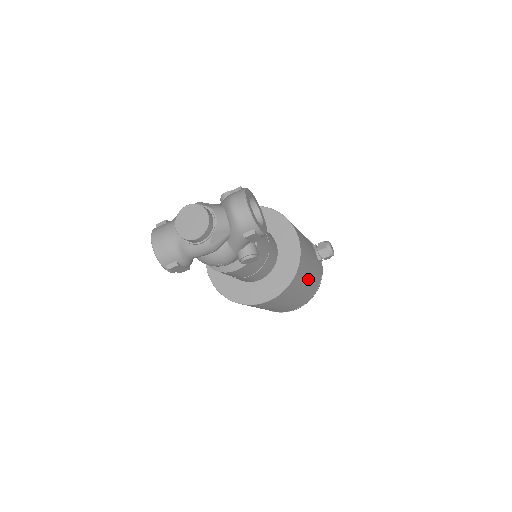
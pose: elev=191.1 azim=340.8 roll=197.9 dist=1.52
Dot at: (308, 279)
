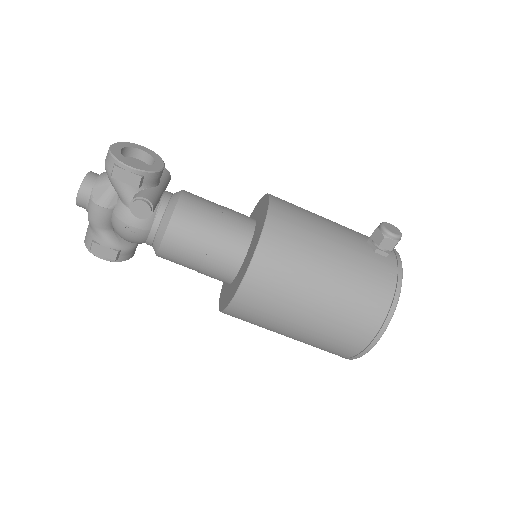
Dot at: (326, 264)
